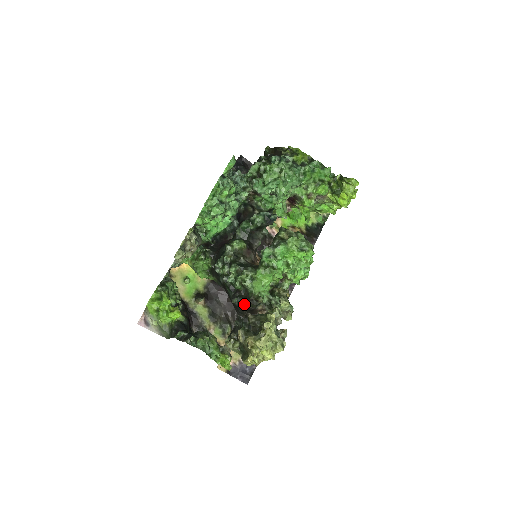
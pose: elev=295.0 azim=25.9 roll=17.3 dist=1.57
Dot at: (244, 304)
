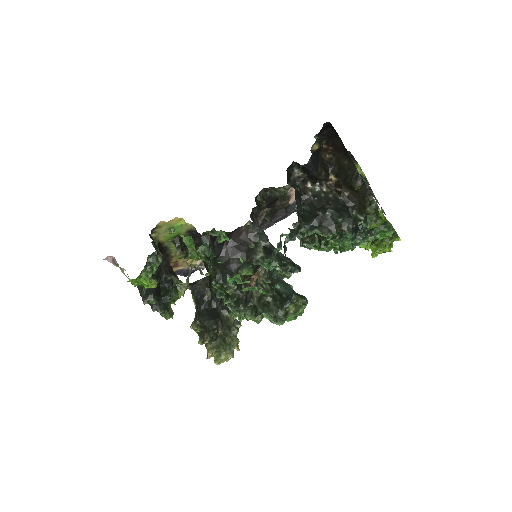
Dot at: occluded
